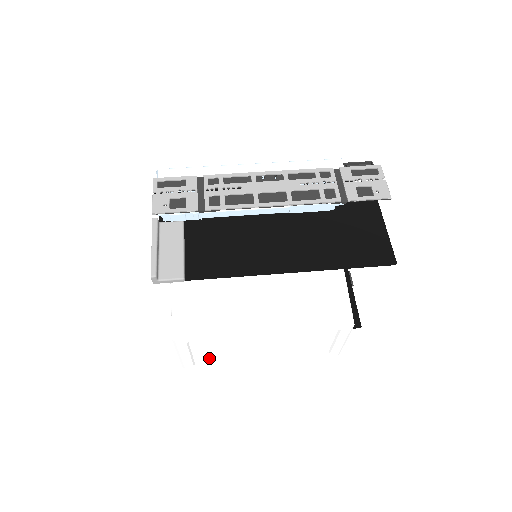
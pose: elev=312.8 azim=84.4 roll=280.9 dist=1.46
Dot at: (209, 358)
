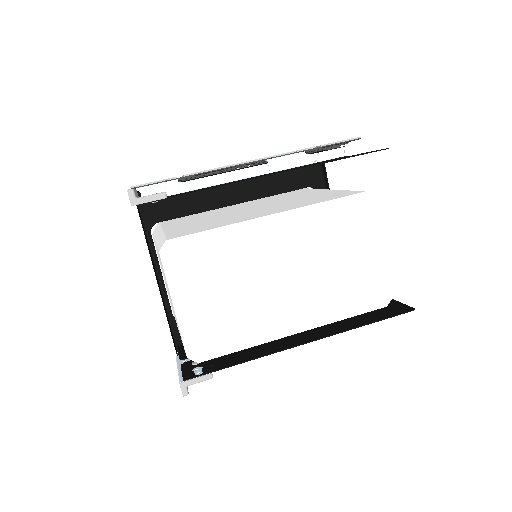
Dot at: (219, 319)
